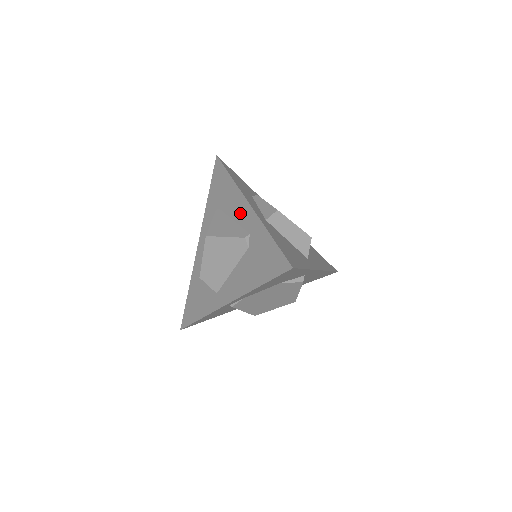
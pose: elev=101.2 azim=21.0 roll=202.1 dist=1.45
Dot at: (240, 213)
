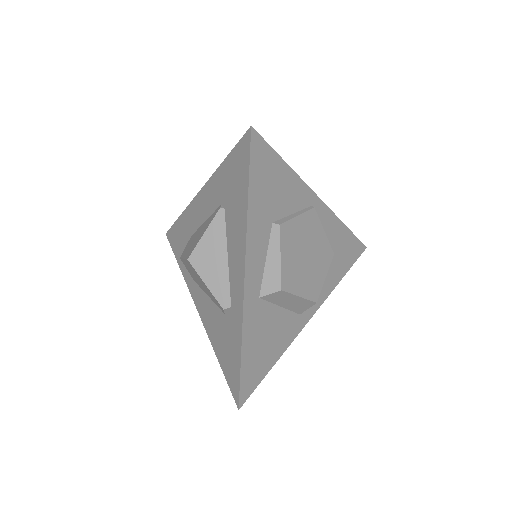
Dot at: (234, 269)
